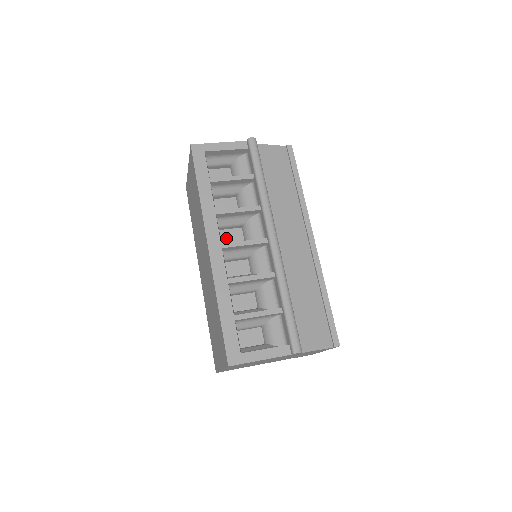
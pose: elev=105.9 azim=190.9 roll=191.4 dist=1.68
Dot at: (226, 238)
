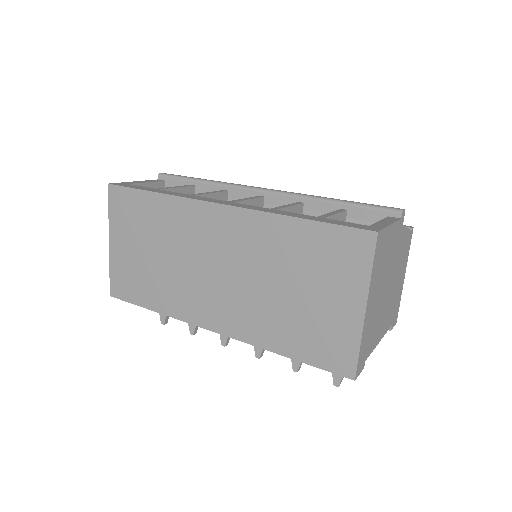
Dot at: occluded
